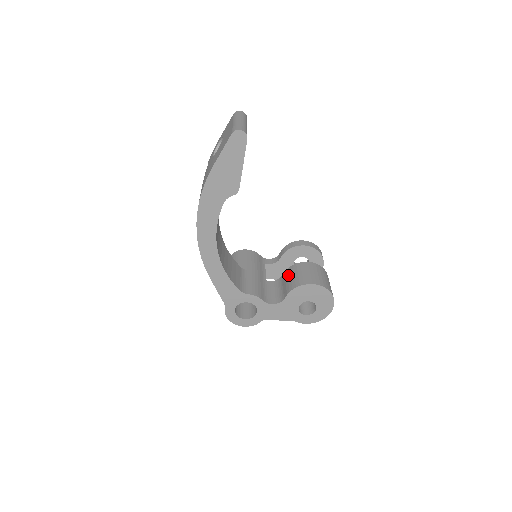
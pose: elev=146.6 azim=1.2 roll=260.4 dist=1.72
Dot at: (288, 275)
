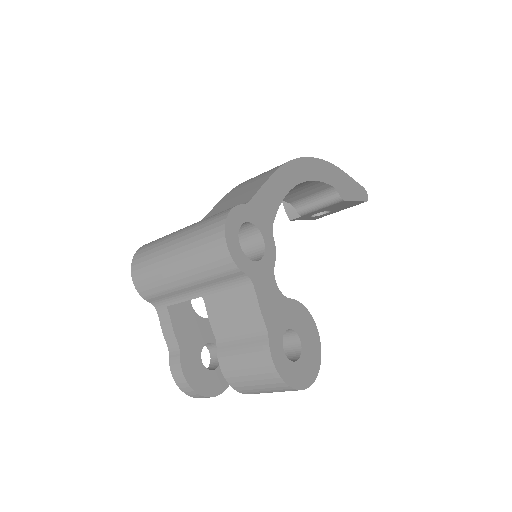
Dot at: occluded
